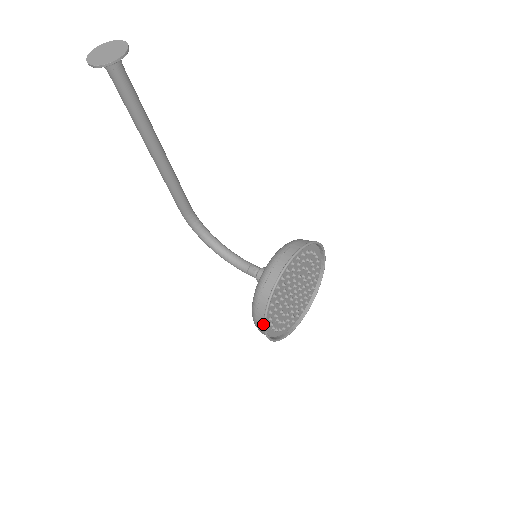
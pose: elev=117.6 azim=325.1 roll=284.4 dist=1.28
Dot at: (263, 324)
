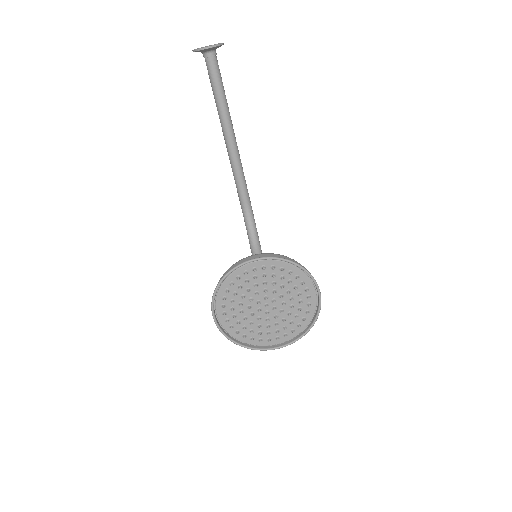
Dot at: (213, 304)
